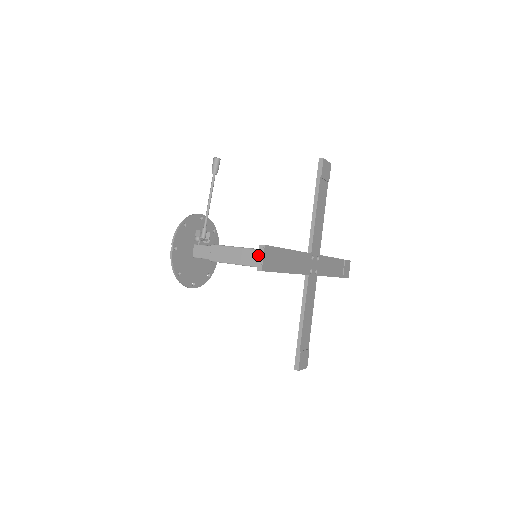
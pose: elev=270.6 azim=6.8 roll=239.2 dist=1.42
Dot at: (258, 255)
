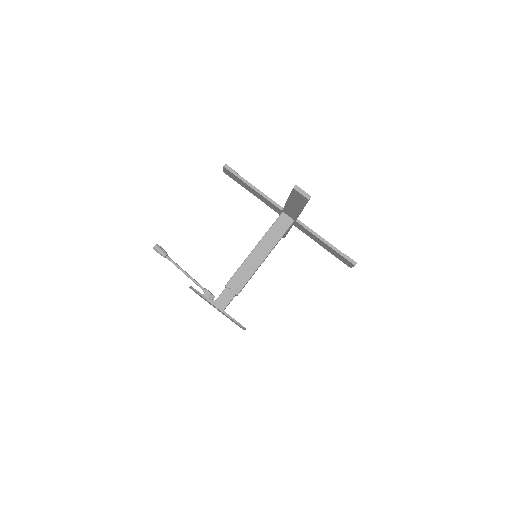
Dot at: (299, 193)
